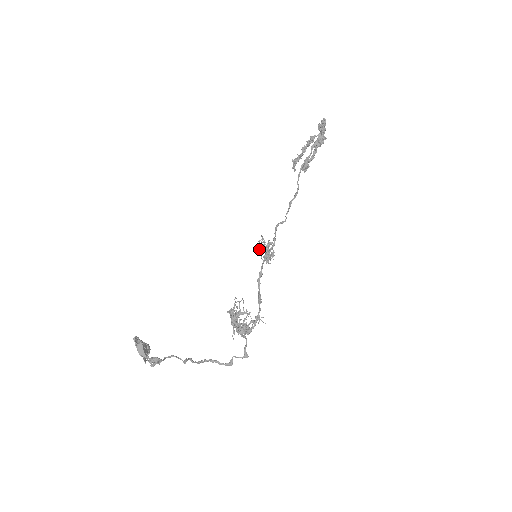
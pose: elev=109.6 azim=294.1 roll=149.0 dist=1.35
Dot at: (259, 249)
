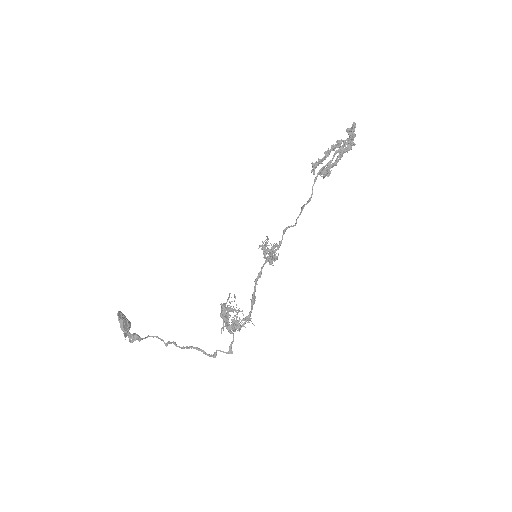
Dot at: (263, 249)
